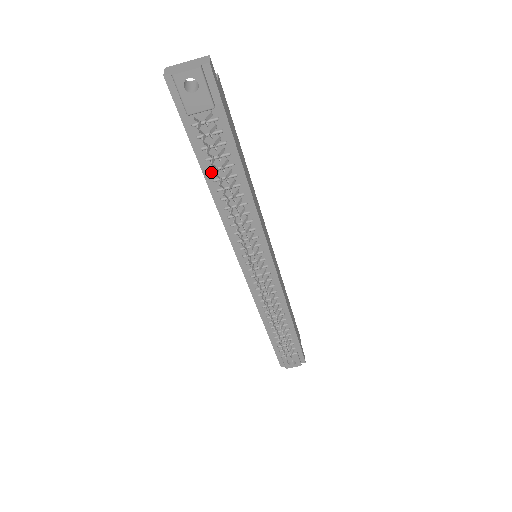
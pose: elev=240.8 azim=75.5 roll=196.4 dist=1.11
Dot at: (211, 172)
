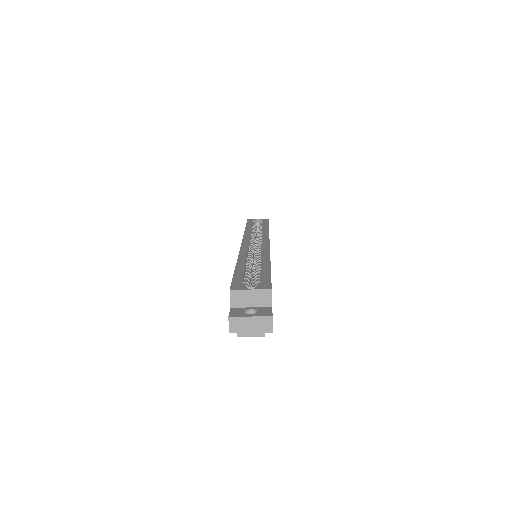
Dot at: occluded
